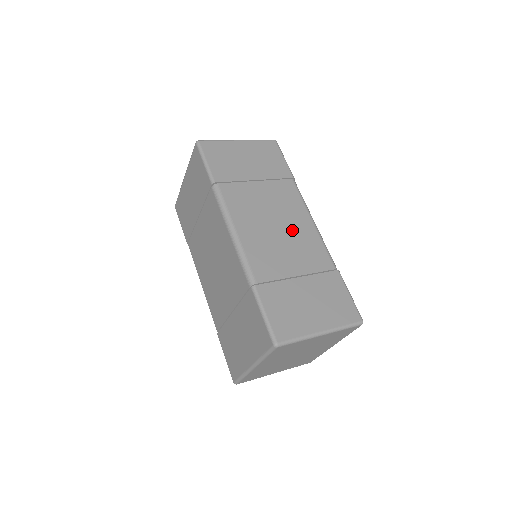
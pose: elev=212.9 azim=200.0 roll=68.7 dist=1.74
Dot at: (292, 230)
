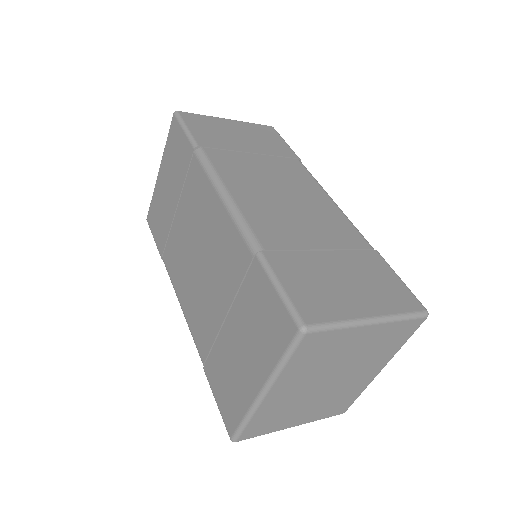
Dot at: (306, 203)
